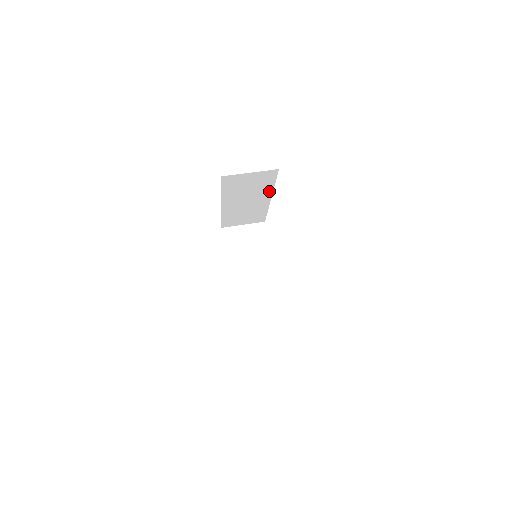
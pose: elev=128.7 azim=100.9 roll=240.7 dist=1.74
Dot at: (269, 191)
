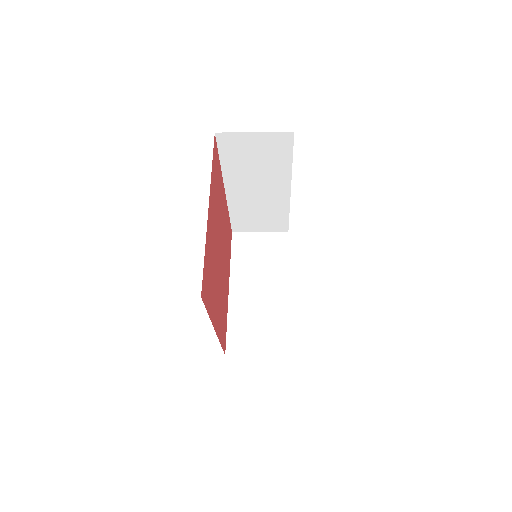
Dot at: (286, 175)
